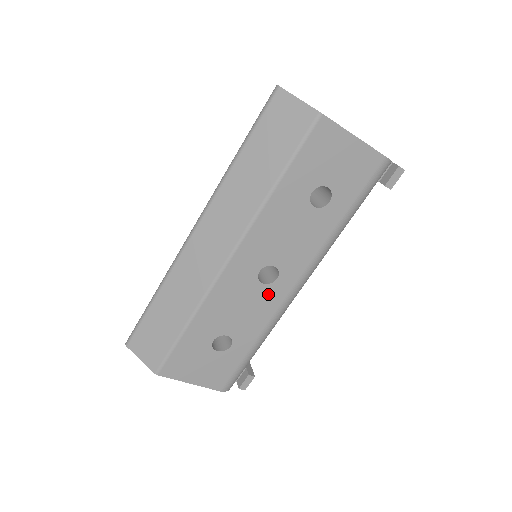
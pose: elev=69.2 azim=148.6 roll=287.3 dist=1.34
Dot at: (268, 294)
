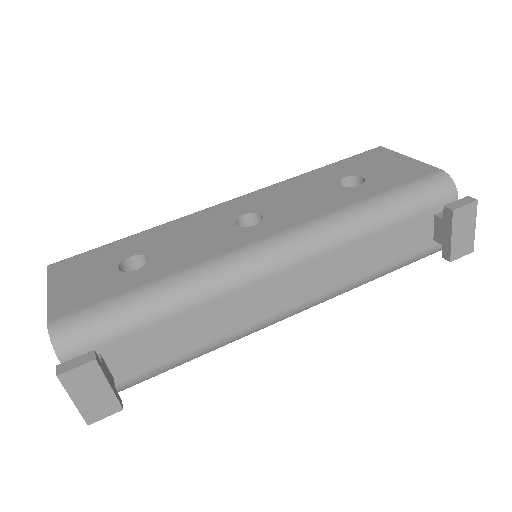
Dot at: (231, 235)
